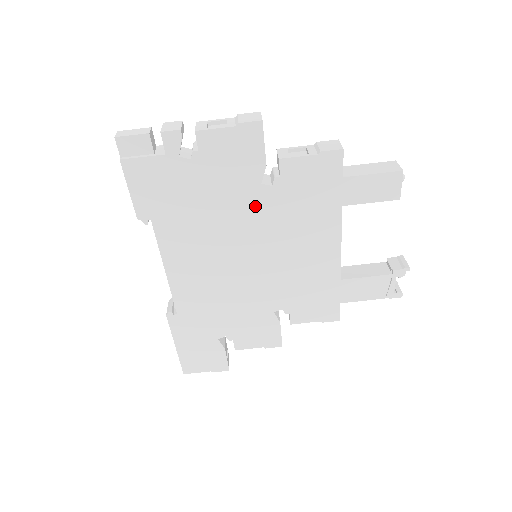
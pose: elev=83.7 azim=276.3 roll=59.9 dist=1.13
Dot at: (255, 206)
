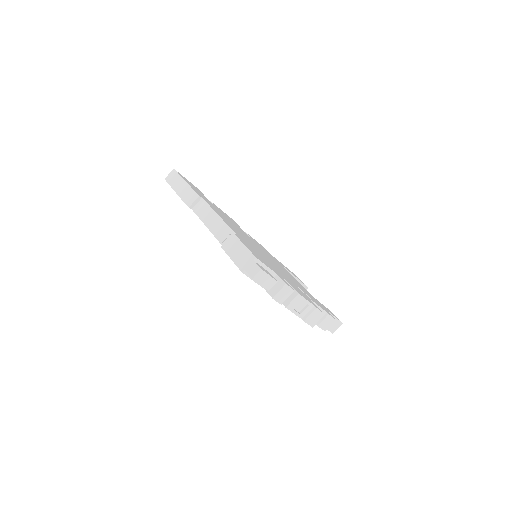
Dot at: occluded
